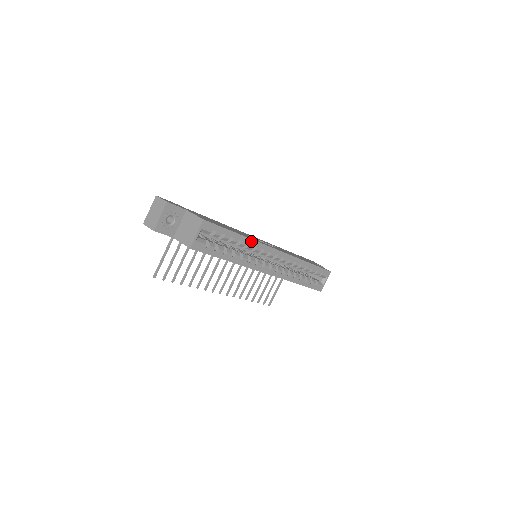
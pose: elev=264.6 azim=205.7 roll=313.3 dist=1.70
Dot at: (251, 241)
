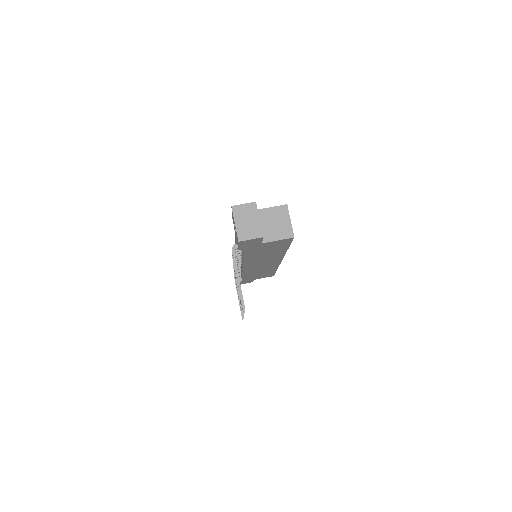
Dot at: occluded
